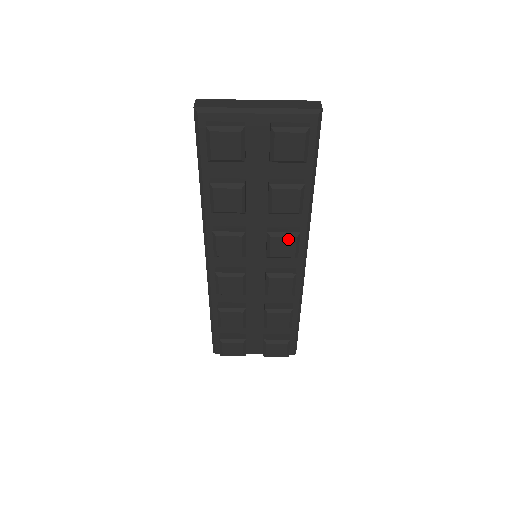
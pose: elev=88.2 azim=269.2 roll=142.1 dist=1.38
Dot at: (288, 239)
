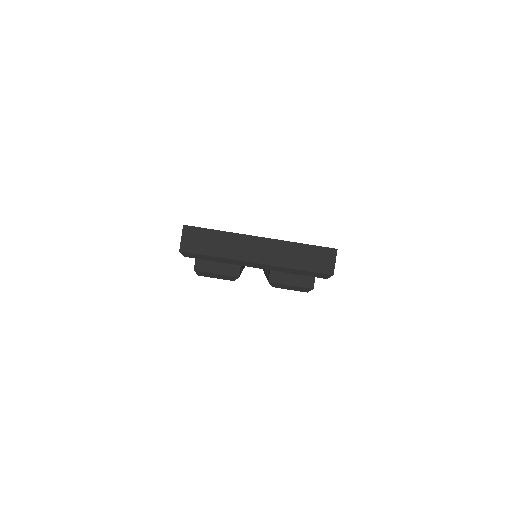
Dot at: occluded
